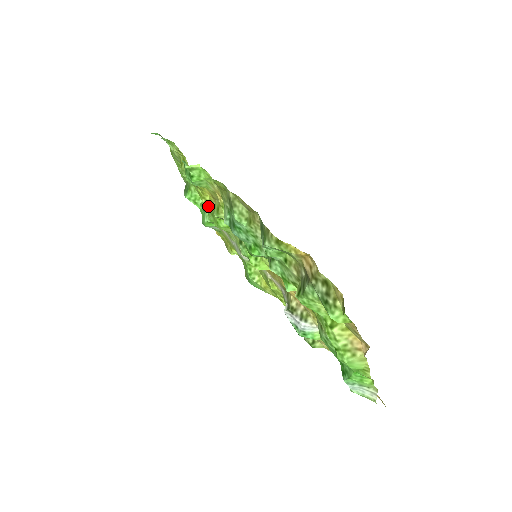
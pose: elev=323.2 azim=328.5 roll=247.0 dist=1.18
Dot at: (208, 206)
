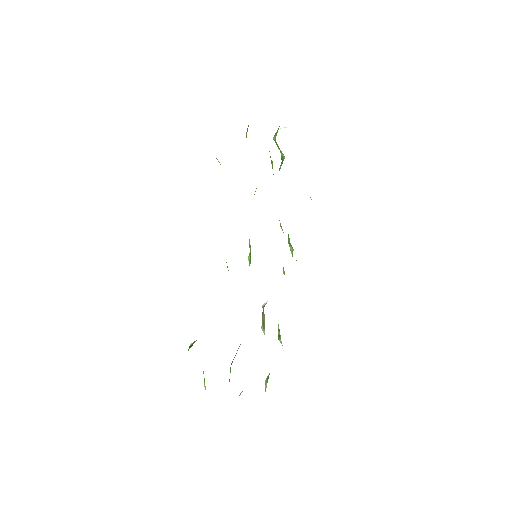
Dot at: occluded
